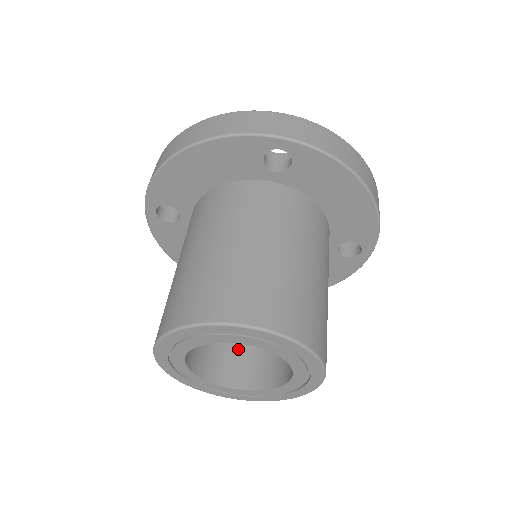
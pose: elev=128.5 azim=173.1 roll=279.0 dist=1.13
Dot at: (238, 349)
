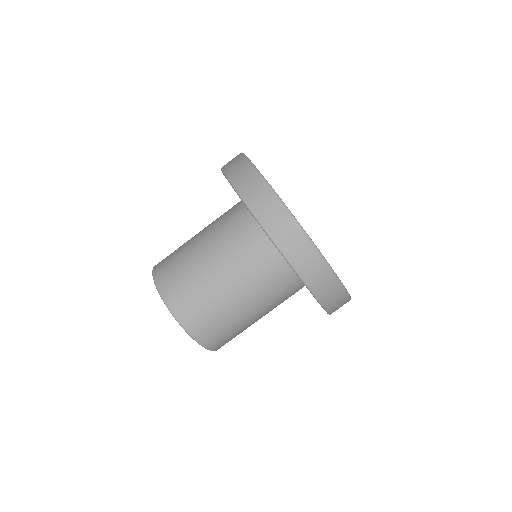
Dot at: occluded
